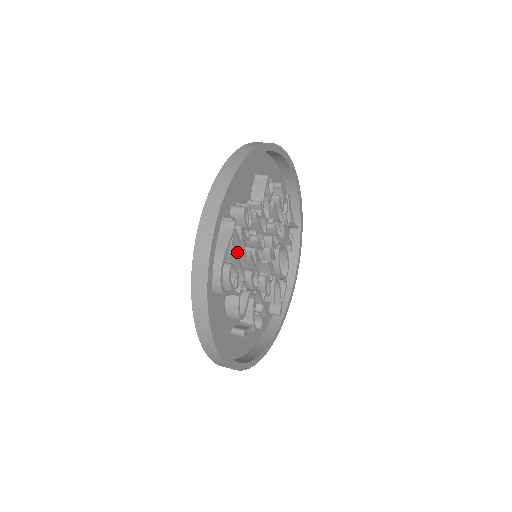
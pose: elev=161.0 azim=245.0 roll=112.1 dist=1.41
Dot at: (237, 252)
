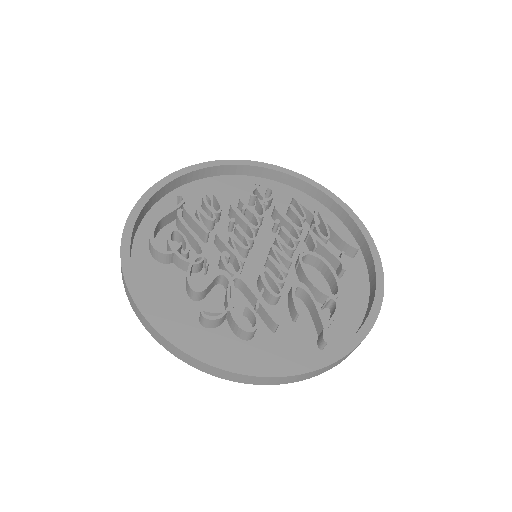
Dot at: (200, 232)
